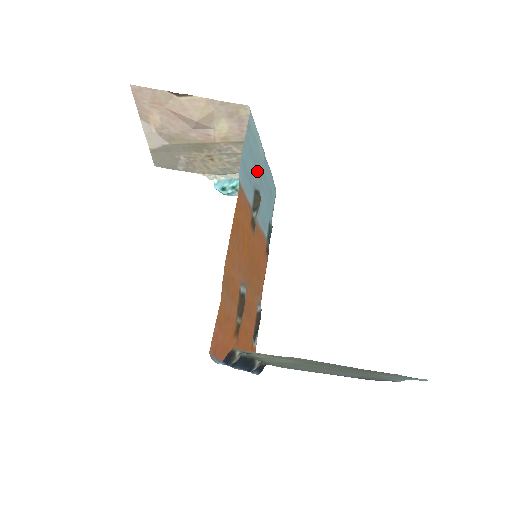
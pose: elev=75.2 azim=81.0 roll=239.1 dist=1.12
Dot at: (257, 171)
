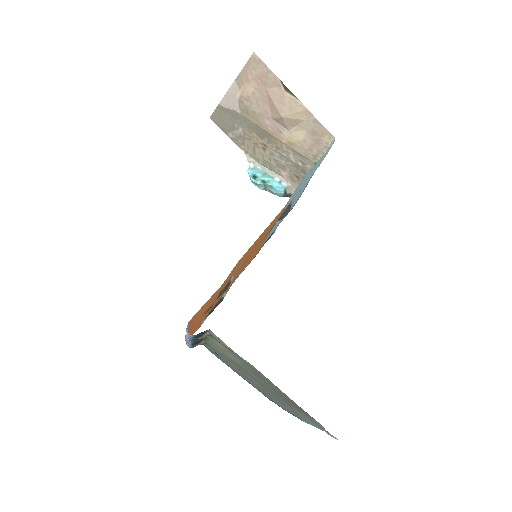
Dot at: occluded
